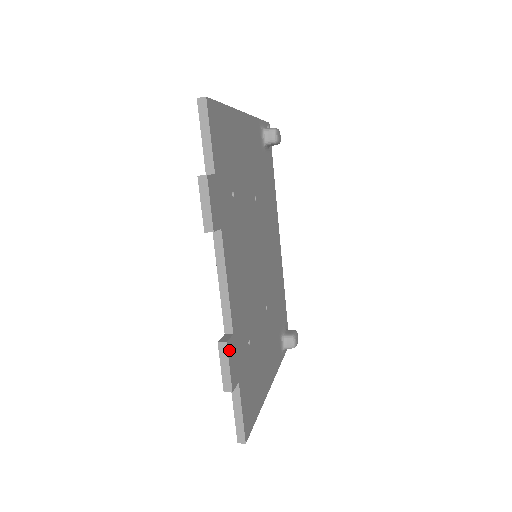
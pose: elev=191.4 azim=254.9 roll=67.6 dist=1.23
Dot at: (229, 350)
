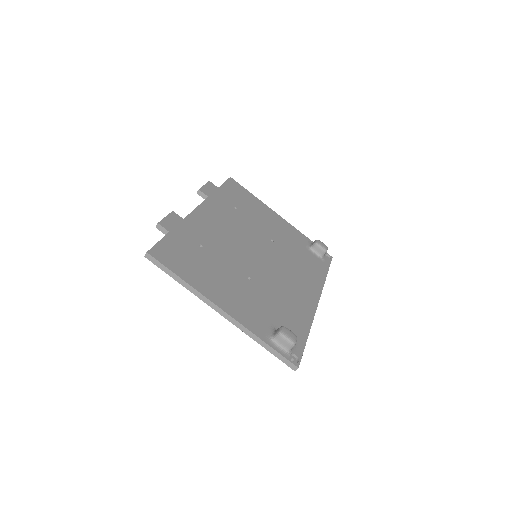
Dot at: (172, 215)
